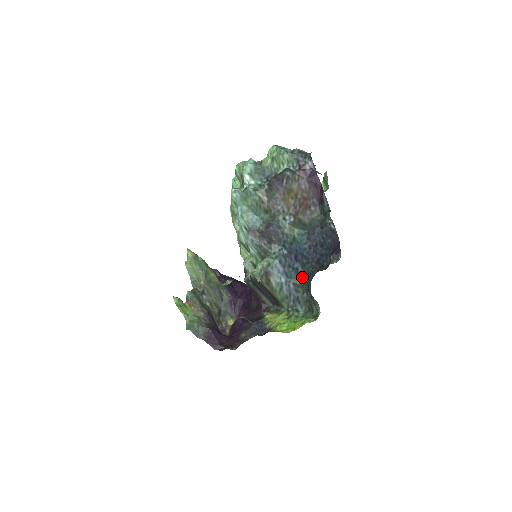
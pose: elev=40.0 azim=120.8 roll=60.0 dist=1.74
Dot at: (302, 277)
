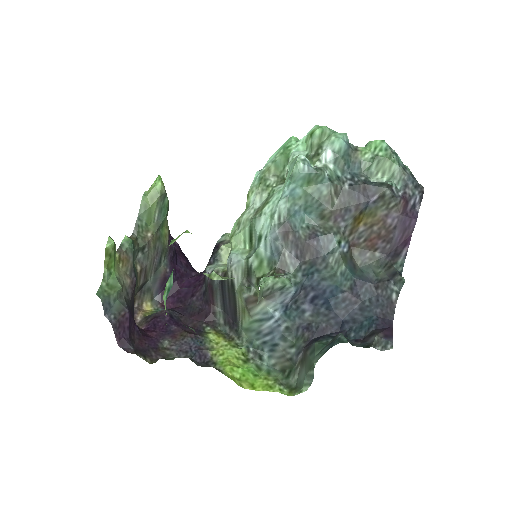
Dot at: (305, 327)
